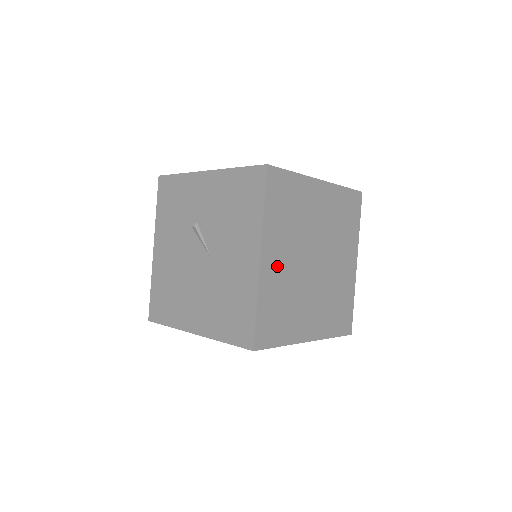
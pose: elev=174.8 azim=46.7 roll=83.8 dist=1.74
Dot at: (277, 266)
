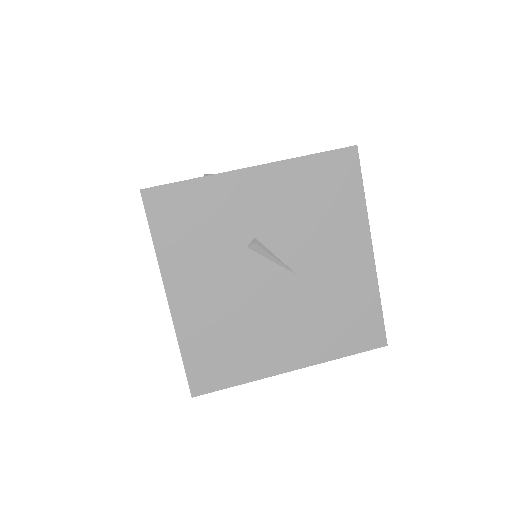
Dot at: occluded
